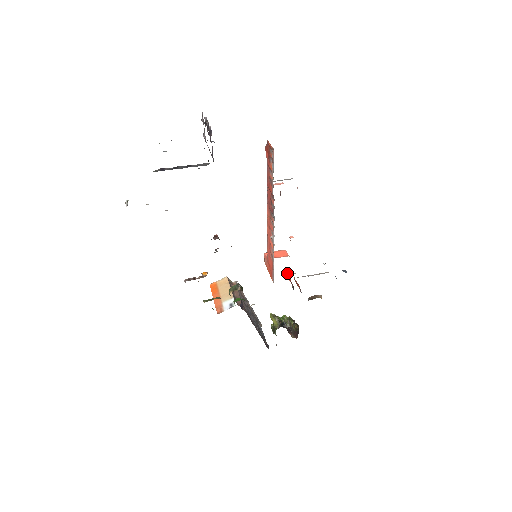
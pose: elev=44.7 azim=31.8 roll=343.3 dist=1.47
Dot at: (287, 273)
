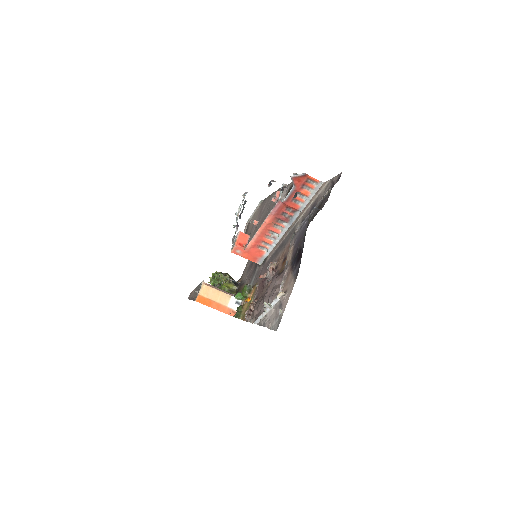
Dot at: occluded
